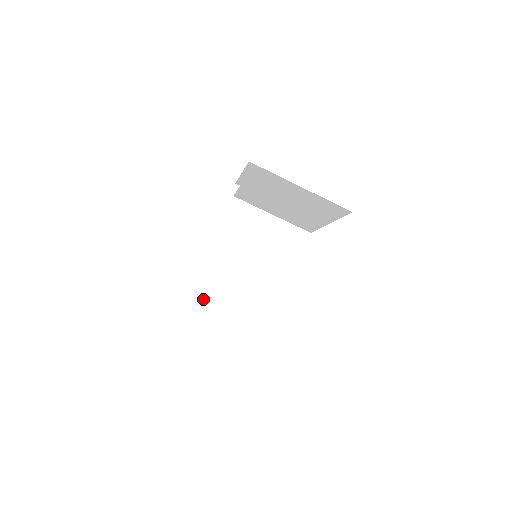
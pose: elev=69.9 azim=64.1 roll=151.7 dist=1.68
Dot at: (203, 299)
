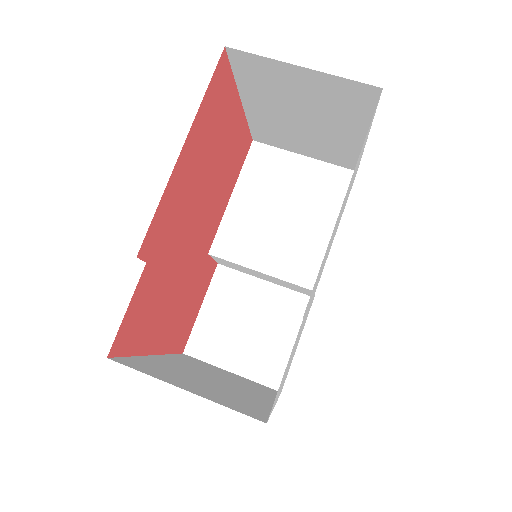
Dot at: (146, 371)
